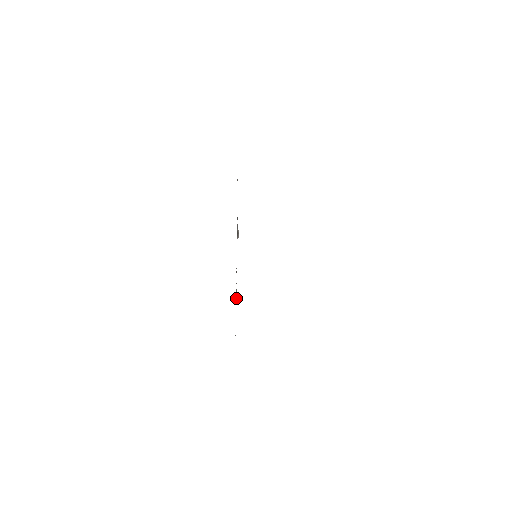
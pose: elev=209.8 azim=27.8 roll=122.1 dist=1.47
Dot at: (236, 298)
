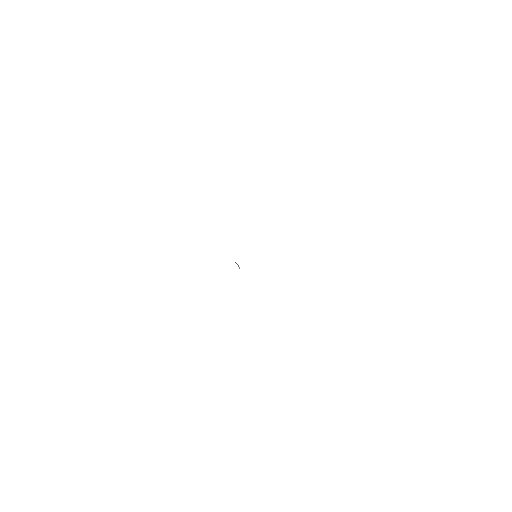
Dot at: occluded
